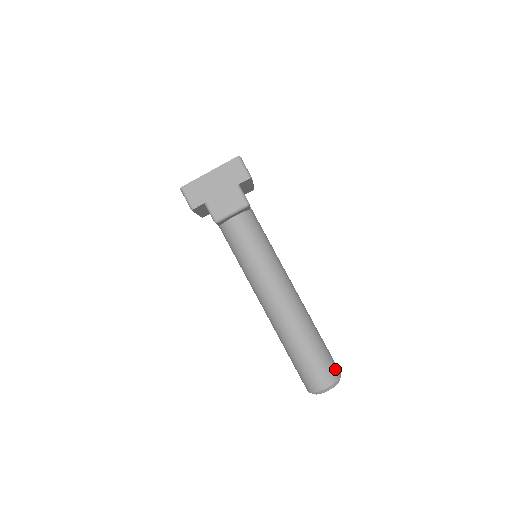
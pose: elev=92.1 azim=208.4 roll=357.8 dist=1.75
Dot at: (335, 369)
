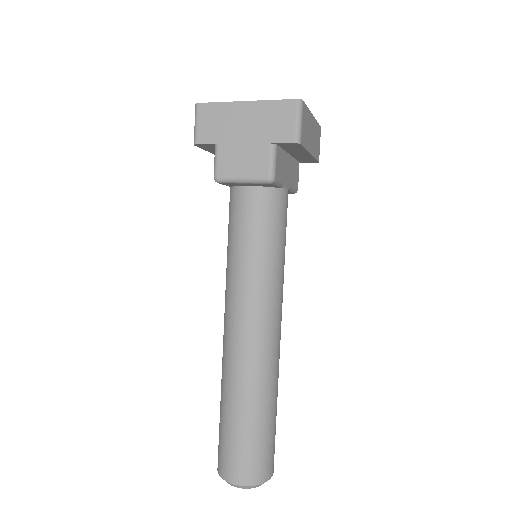
Dot at: (264, 468)
